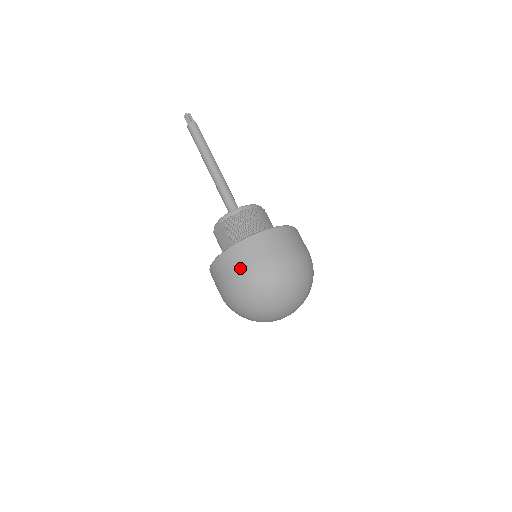
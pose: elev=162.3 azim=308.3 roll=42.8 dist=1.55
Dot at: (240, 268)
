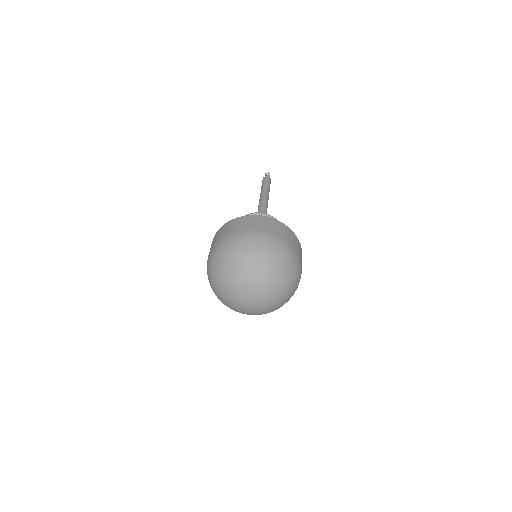
Dot at: (210, 250)
